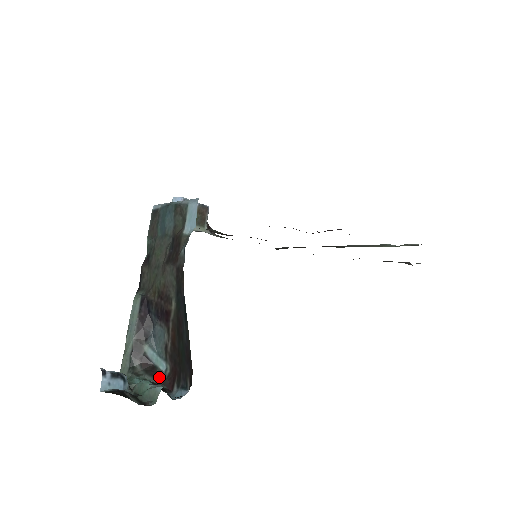
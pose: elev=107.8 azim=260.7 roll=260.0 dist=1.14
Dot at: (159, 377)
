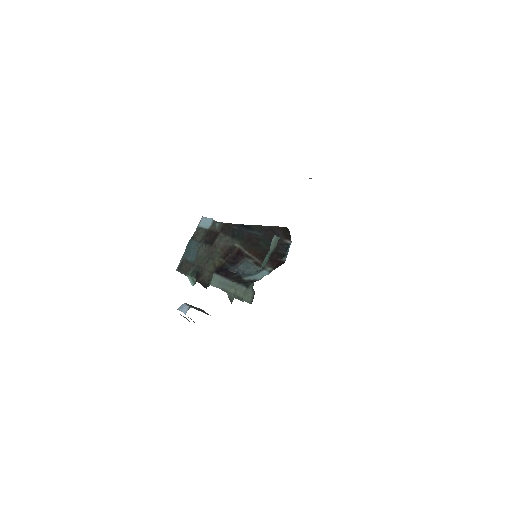
Dot at: occluded
